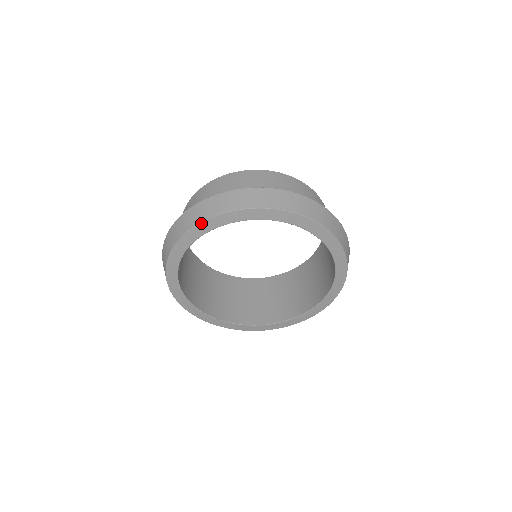
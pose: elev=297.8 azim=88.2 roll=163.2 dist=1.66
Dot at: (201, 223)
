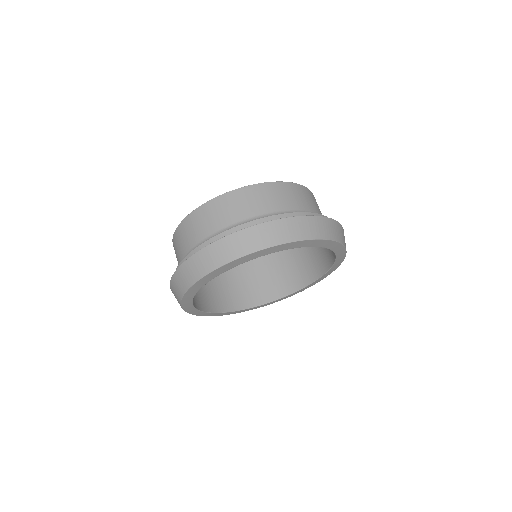
Dot at: (192, 286)
